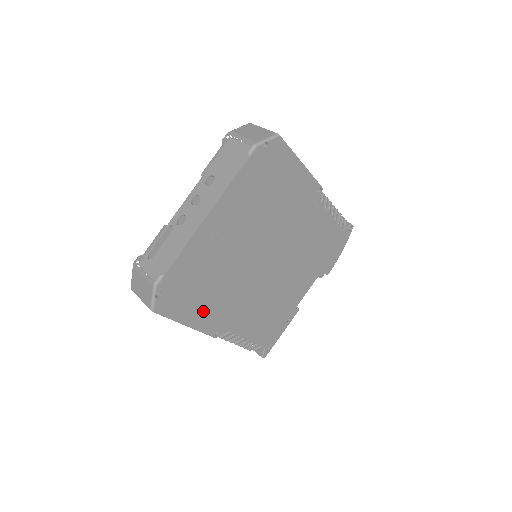
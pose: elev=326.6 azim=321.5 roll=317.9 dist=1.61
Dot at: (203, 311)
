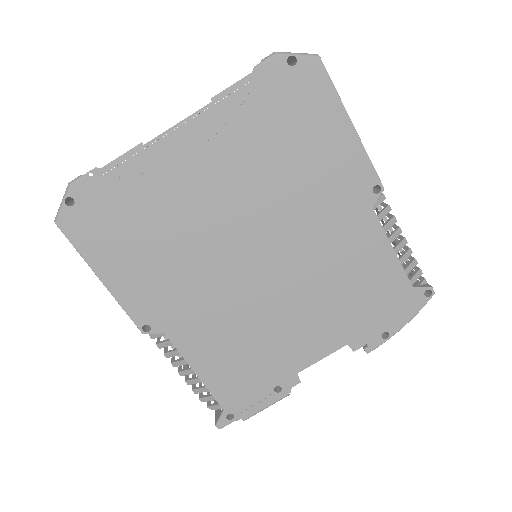
Dot at: (133, 274)
